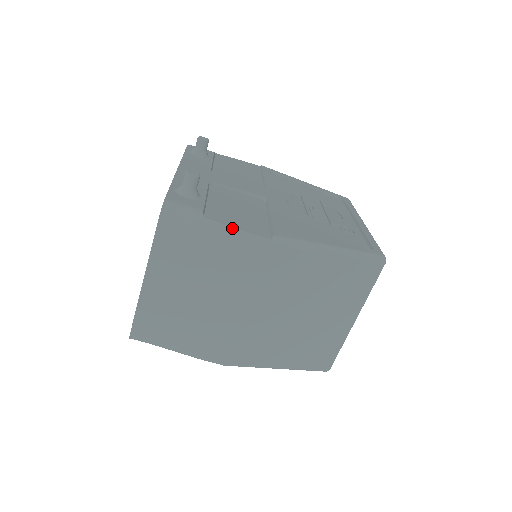
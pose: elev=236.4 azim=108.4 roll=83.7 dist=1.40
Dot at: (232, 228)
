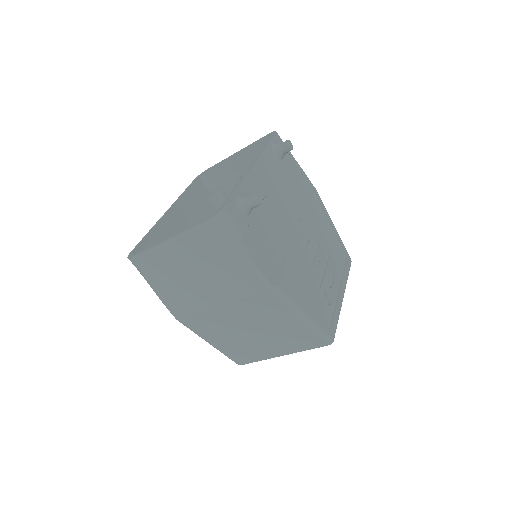
Dot at: (253, 261)
